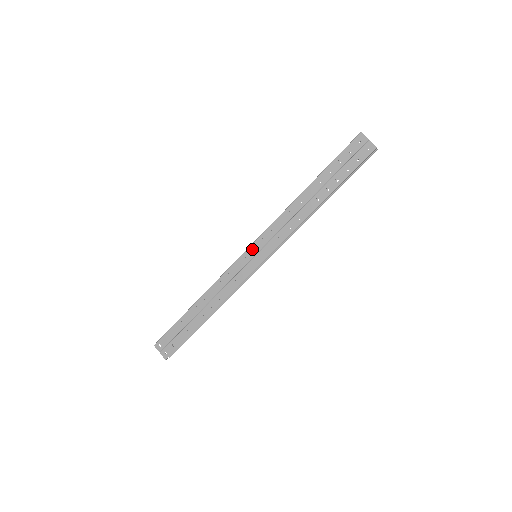
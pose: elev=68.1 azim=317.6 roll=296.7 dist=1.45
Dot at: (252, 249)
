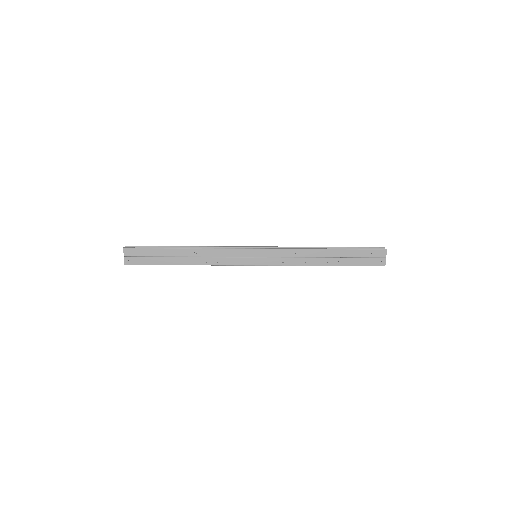
Dot at: (259, 252)
